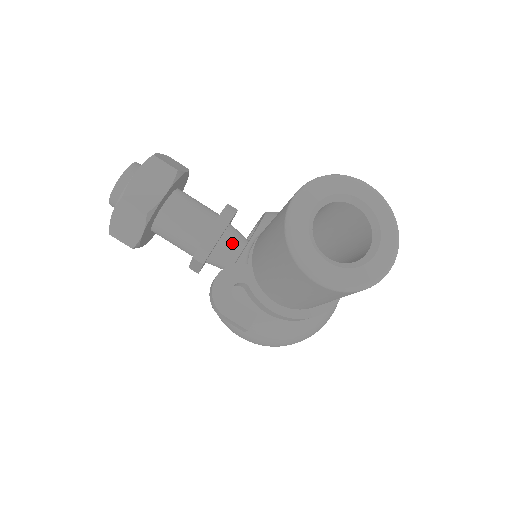
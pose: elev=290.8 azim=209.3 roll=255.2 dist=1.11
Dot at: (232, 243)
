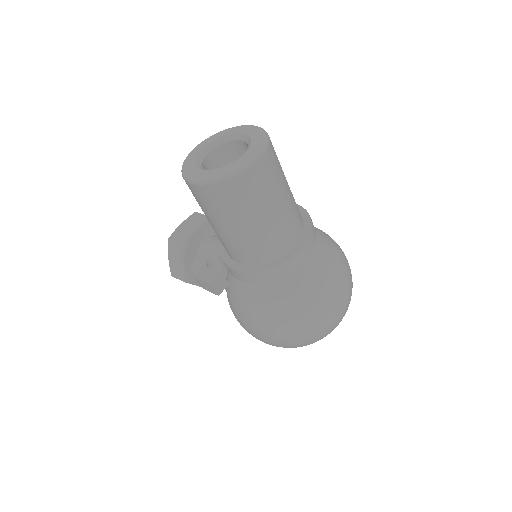
Dot at: occluded
